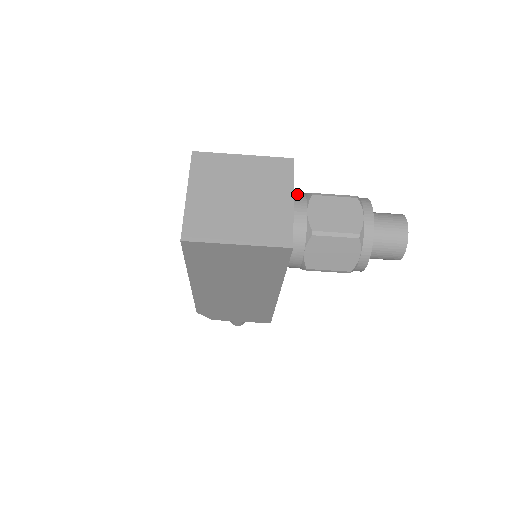
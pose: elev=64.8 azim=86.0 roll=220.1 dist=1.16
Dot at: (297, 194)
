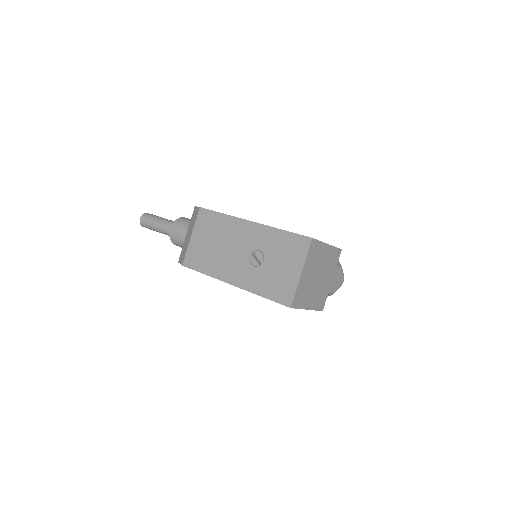
Dot at: occluded
